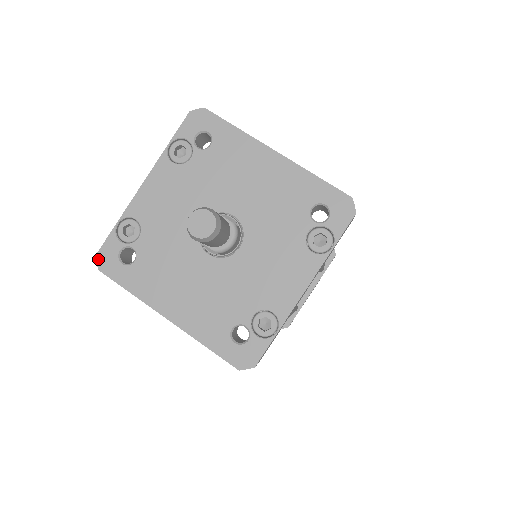
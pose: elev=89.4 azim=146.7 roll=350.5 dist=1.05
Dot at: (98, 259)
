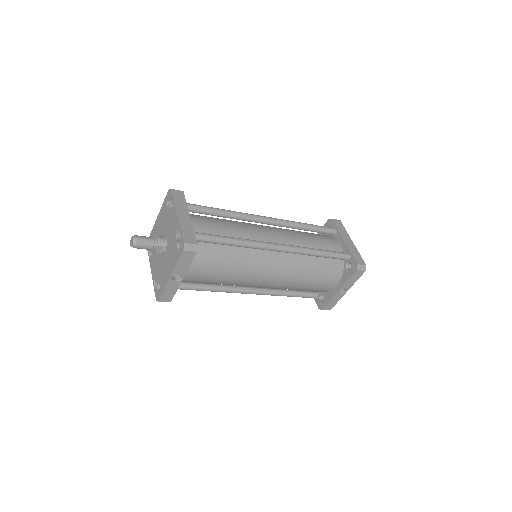
Dot at: (157, 300)
